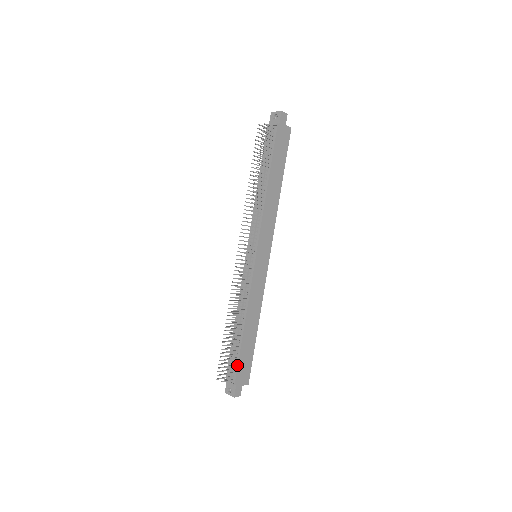
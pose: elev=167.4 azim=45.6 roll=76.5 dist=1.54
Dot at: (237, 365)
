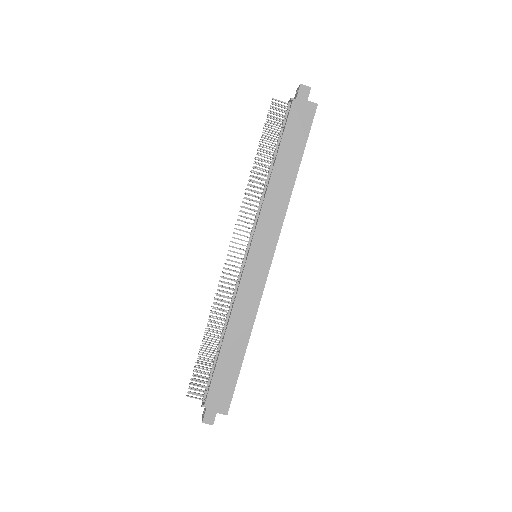
Dot at: (210, 383)
